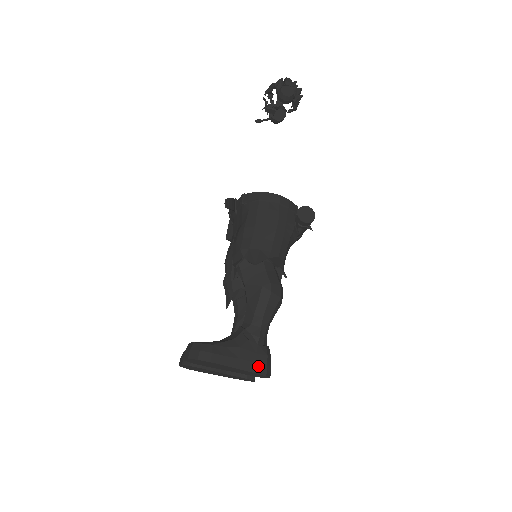
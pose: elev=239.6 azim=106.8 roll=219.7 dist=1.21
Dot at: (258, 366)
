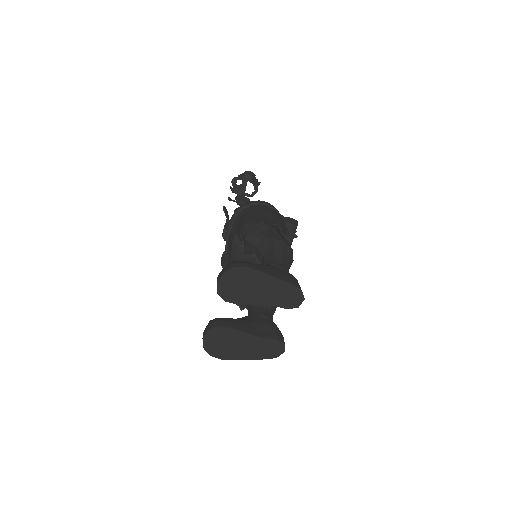
Dot at: (291, 281)
